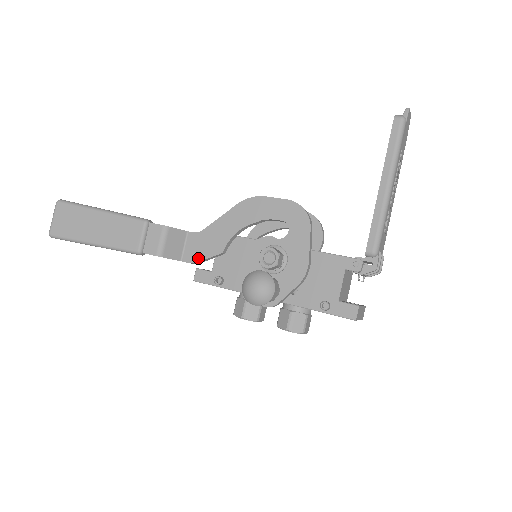
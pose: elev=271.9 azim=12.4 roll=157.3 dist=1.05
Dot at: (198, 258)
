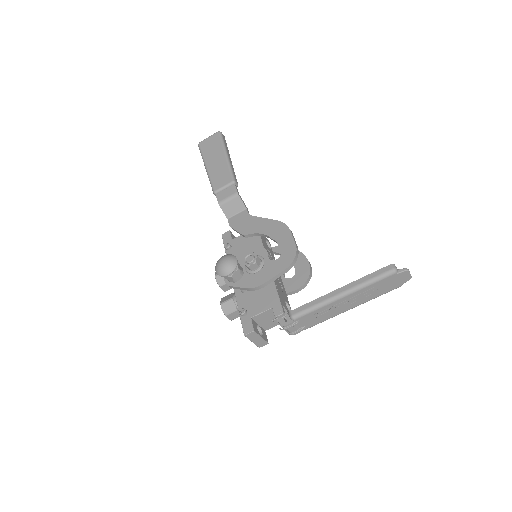
Dot at: (234, 226)
